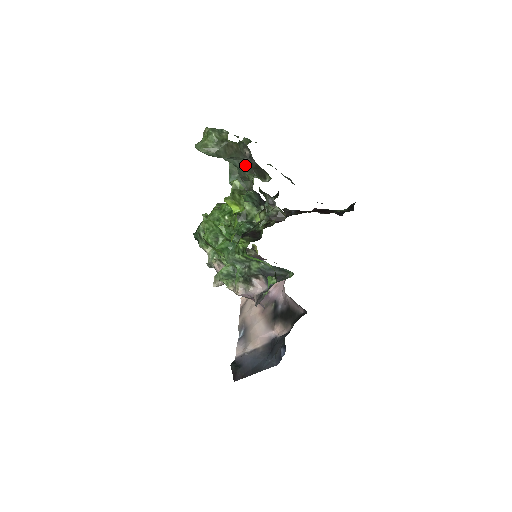
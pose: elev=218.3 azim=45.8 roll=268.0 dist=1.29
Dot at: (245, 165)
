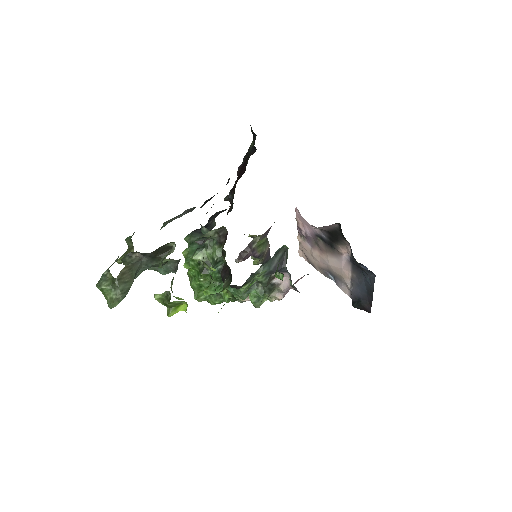
Dot at: (149, 262)
